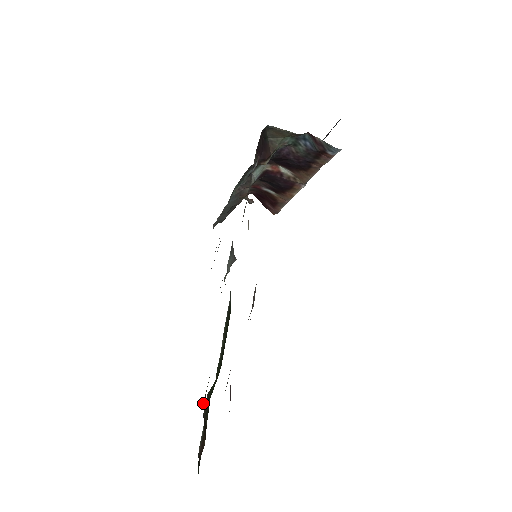
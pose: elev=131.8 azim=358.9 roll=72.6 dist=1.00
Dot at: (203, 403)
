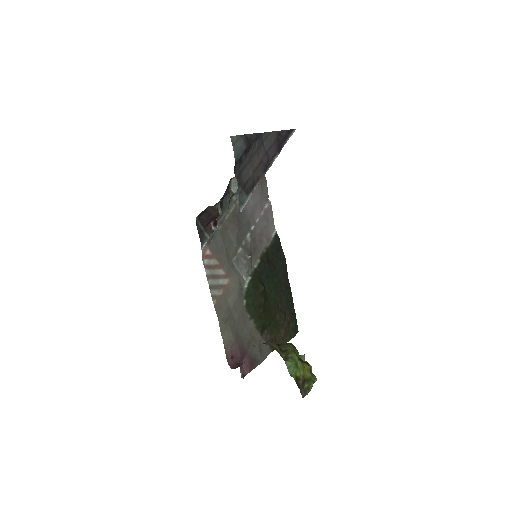
Dot at: (283, 310)
